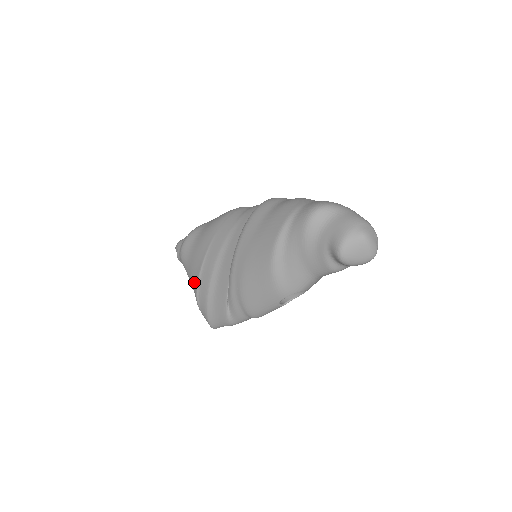
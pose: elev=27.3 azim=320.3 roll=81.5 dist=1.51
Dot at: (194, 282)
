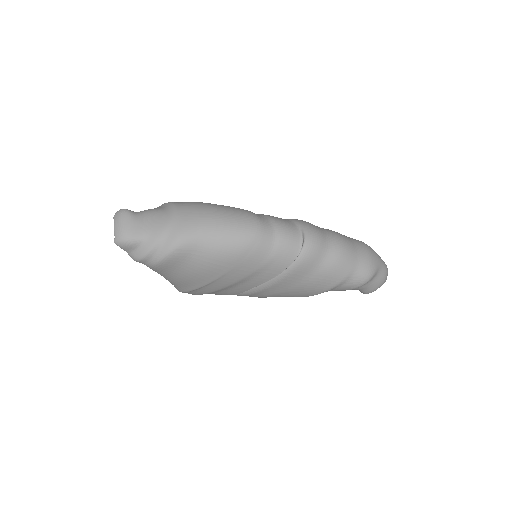
Dot at: (183, 288)
